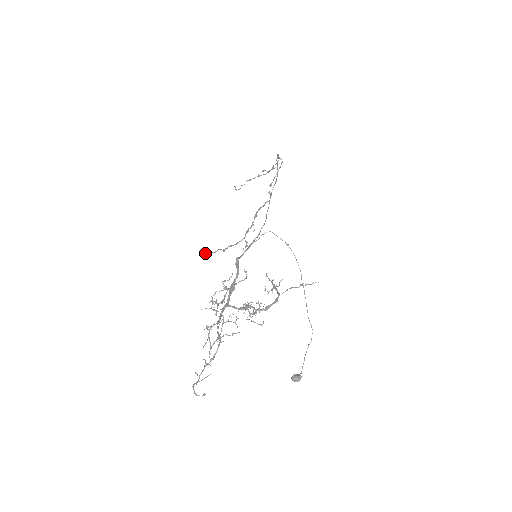
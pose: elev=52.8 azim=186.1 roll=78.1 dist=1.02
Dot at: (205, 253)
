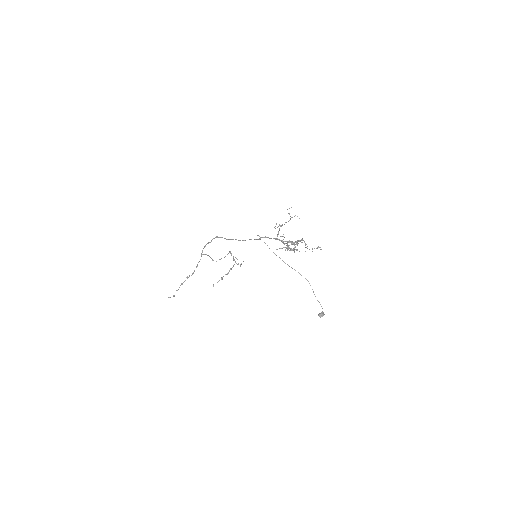
Dot at: (213, 286)
